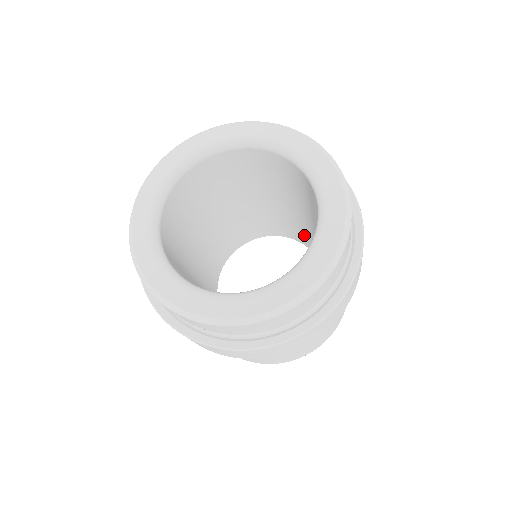
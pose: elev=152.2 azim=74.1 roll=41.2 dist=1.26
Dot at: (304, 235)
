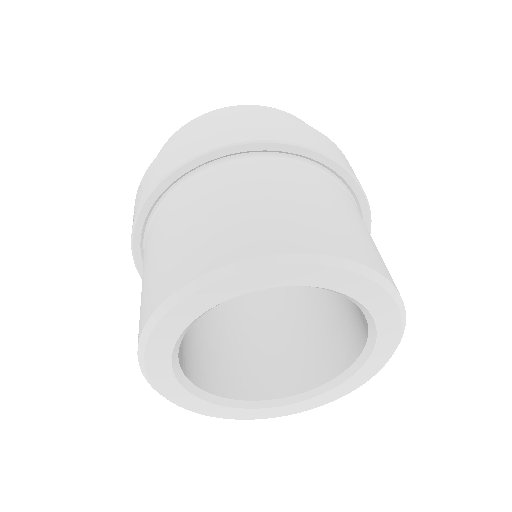
Dot at: (275, 362)
